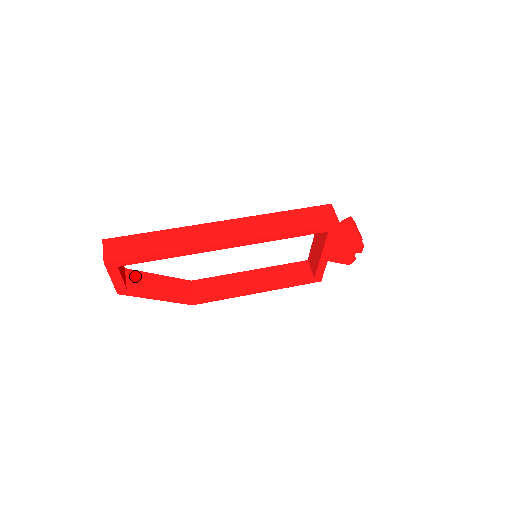
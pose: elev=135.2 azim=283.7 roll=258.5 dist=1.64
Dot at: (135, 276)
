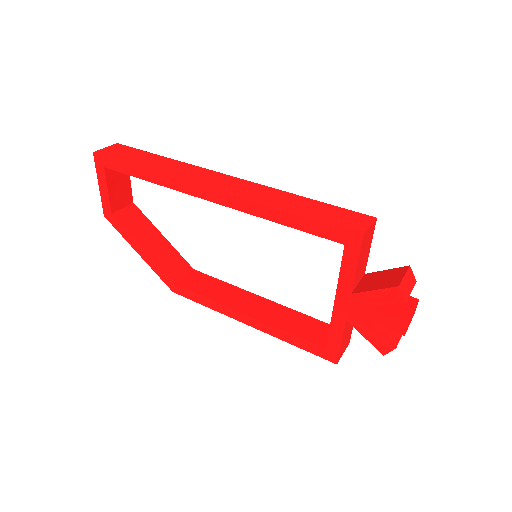
Dot at: (135, 215)
